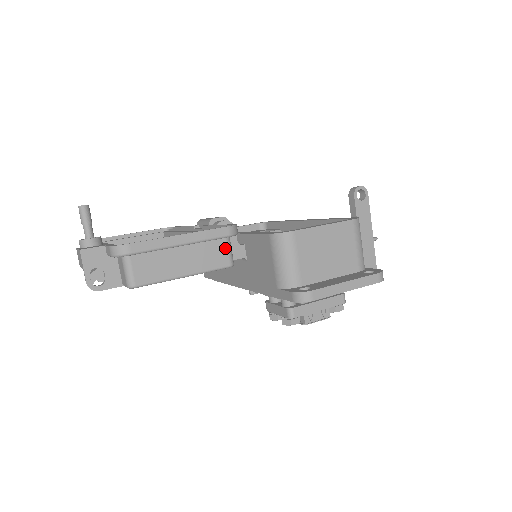
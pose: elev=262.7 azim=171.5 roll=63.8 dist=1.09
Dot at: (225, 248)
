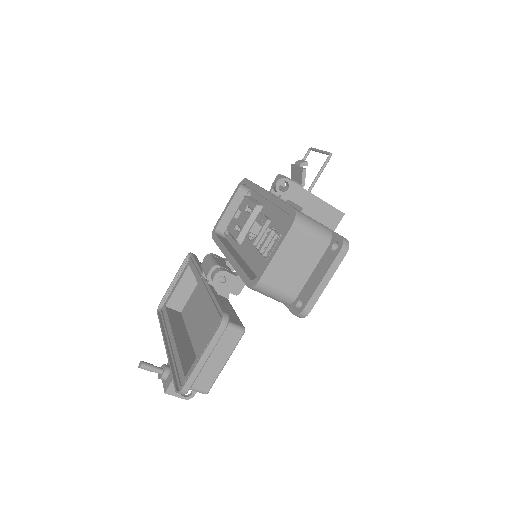
Dot at: (230, 331)
